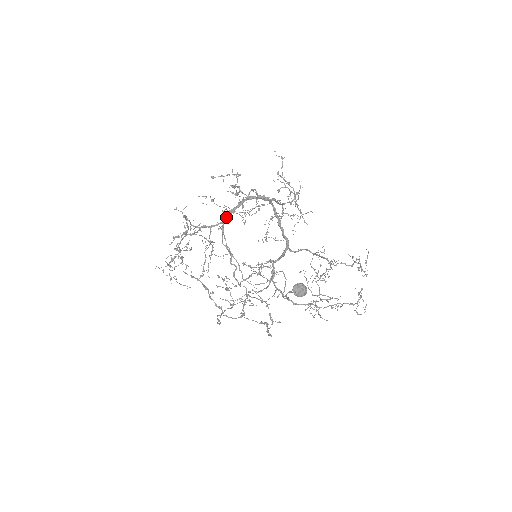
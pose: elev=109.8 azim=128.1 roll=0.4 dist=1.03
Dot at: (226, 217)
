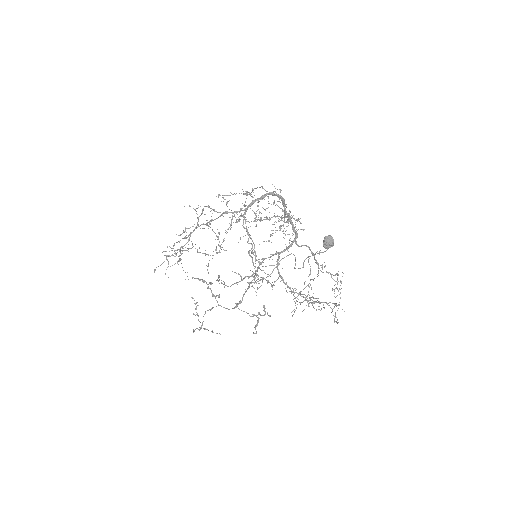
Dot at: (249, 206)
